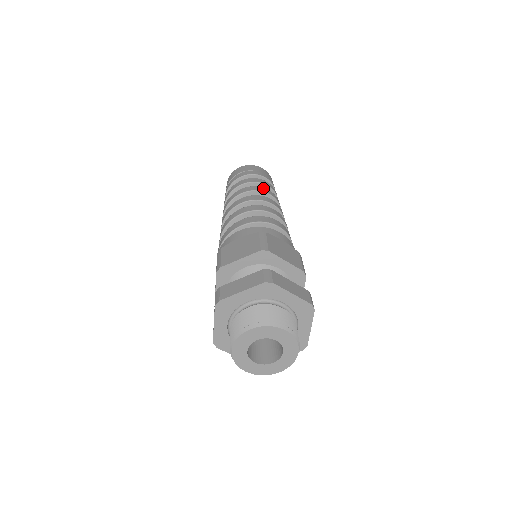
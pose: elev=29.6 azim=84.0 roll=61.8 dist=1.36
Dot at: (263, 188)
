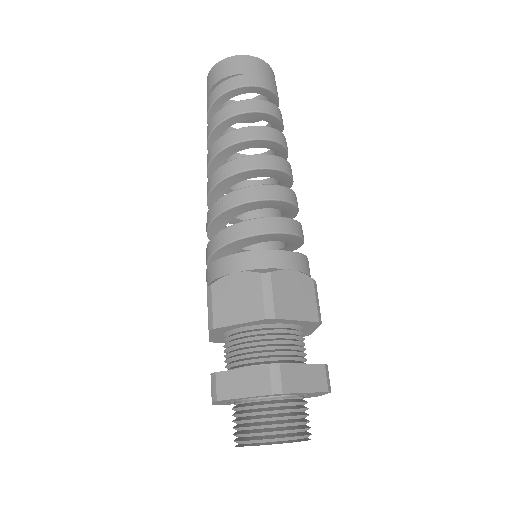
Dot at: (262, 128)
